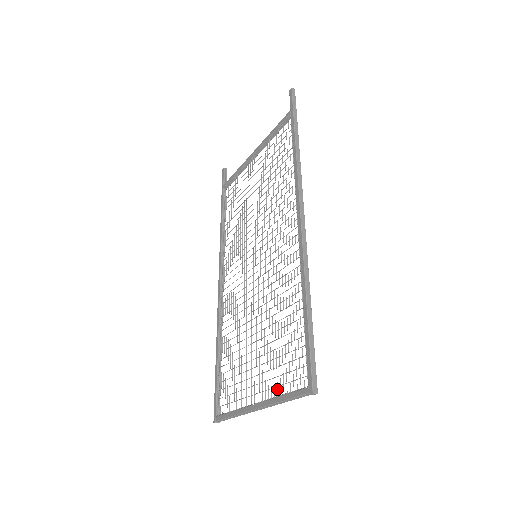
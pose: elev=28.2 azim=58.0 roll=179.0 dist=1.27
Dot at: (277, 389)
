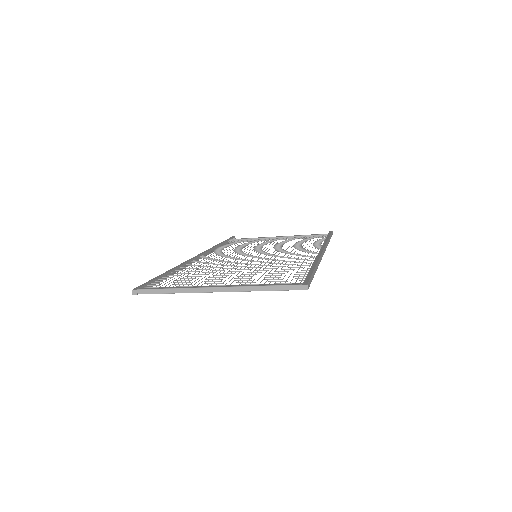
Dot at: occluded
